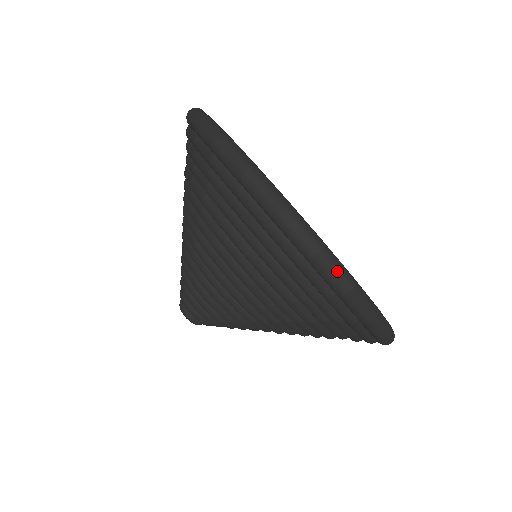
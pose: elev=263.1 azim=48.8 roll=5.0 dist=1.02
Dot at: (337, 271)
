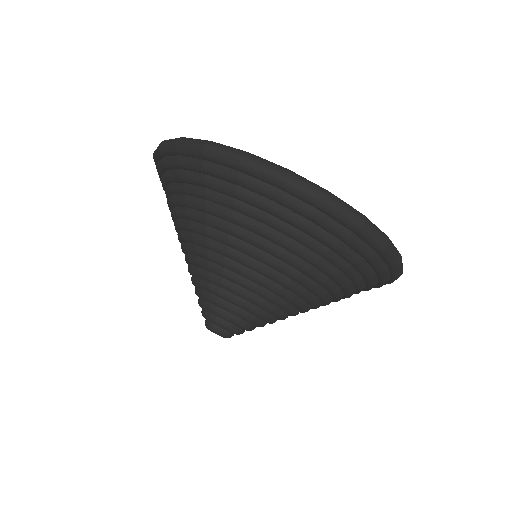
Dot at: (402, 266)
